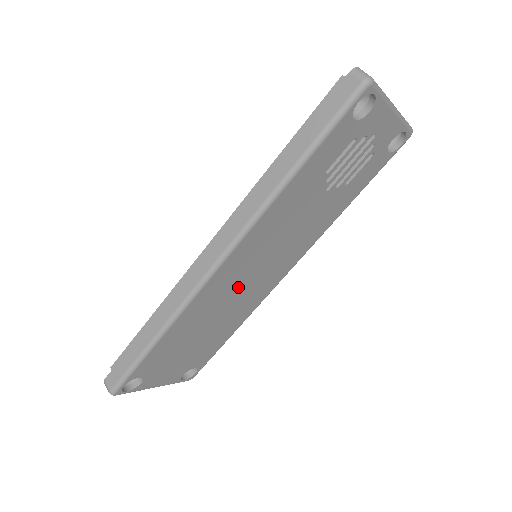
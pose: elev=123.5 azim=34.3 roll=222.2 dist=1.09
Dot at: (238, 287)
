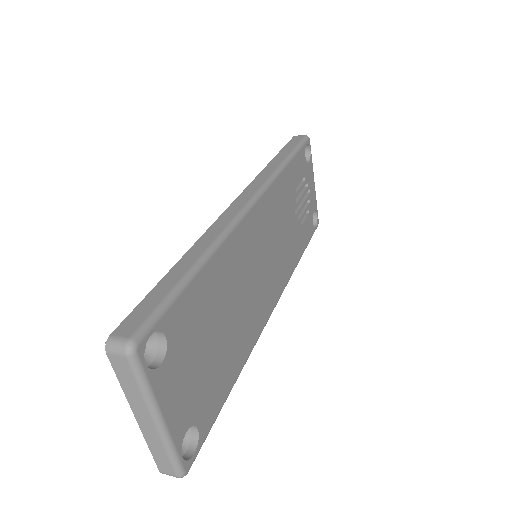
Dot at: (253, 269)
